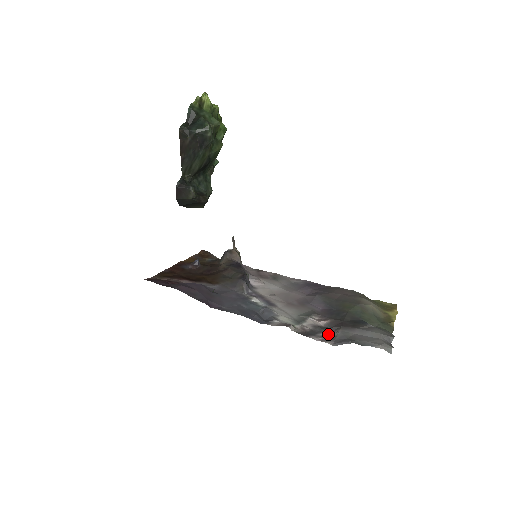
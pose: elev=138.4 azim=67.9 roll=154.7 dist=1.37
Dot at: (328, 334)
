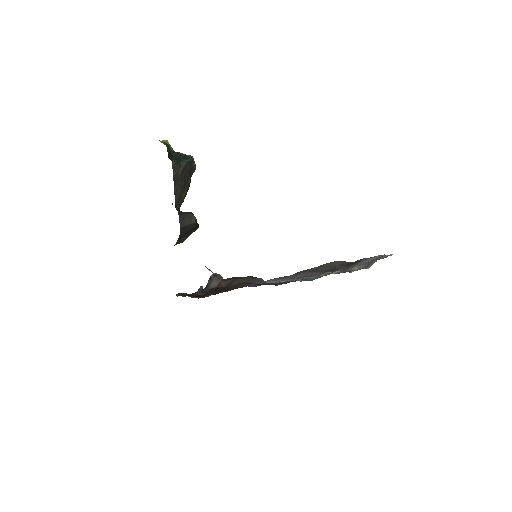
Dot at: (353, 271)
